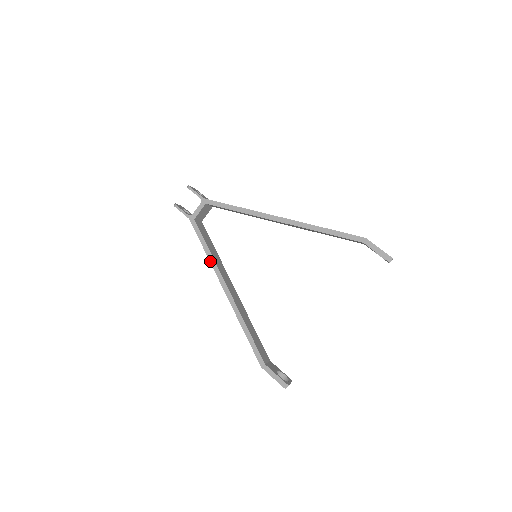
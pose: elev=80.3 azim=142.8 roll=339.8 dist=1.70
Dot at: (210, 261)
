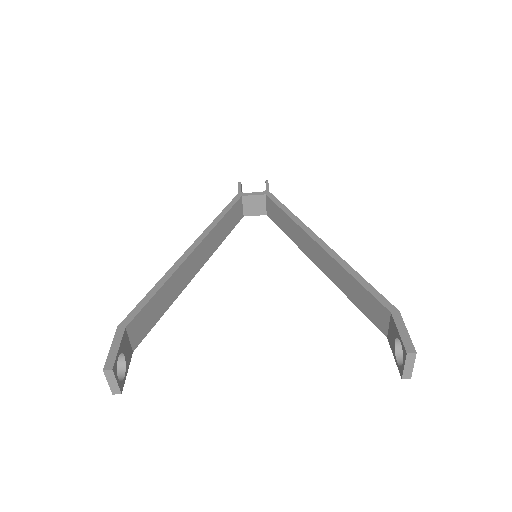
Dot at: (212, 223)
